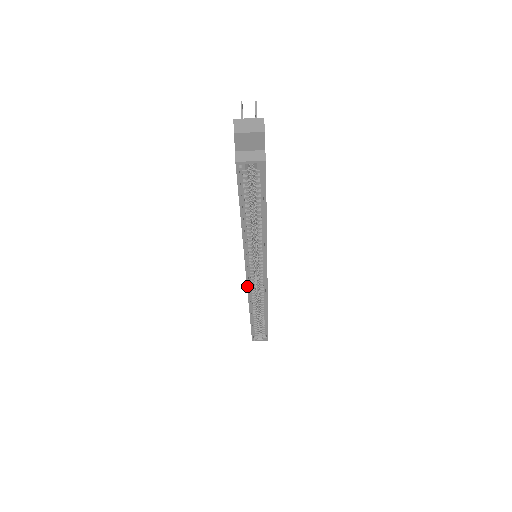
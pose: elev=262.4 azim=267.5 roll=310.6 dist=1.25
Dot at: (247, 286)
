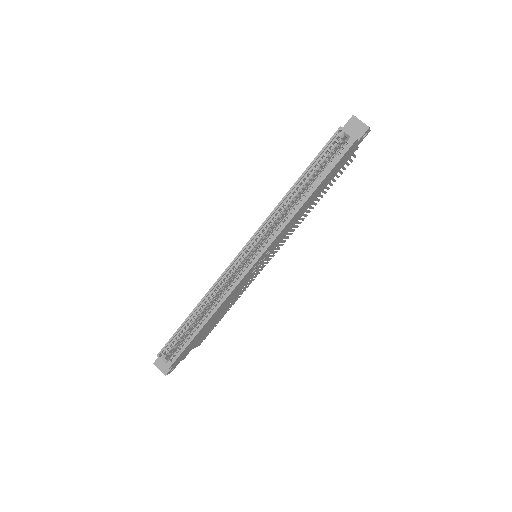
Dot at: (233, 261)
